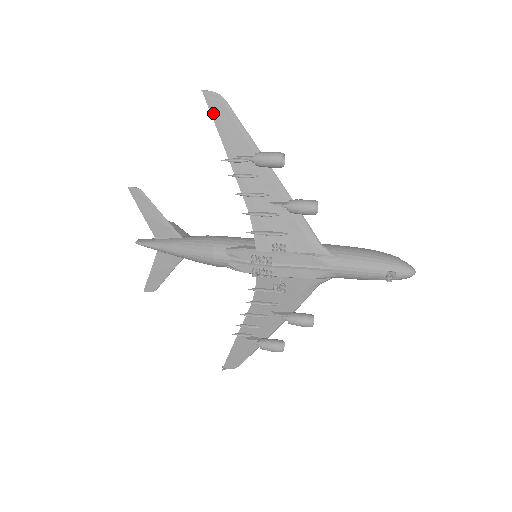
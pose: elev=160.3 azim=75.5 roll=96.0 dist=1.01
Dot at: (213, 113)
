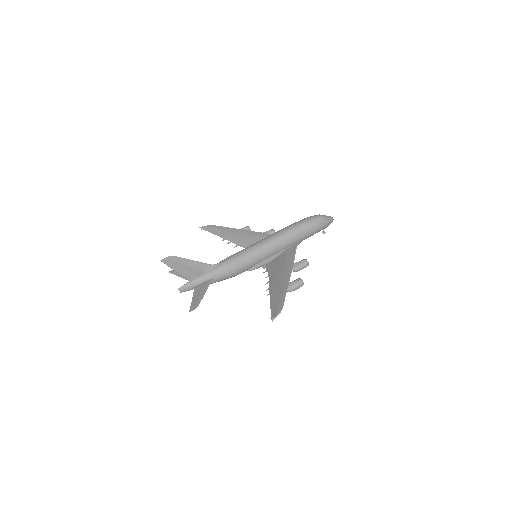
Dot at: (272, 310)
